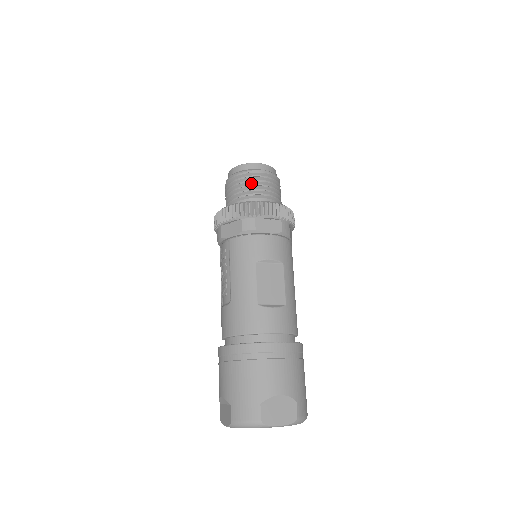
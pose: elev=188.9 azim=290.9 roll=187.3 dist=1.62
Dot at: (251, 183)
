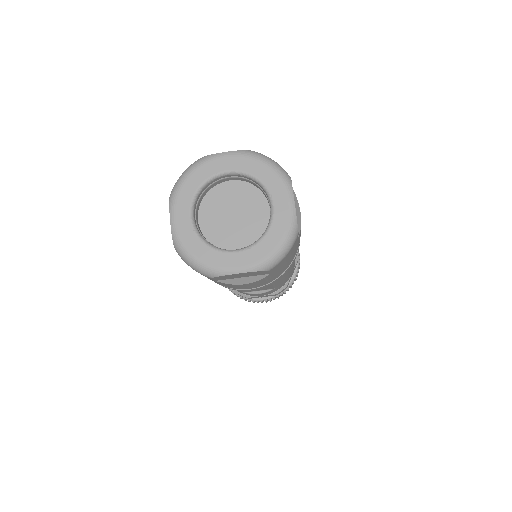
Dot at: occluded
